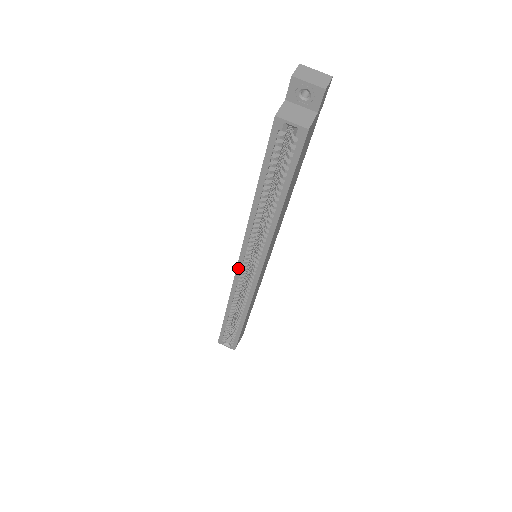
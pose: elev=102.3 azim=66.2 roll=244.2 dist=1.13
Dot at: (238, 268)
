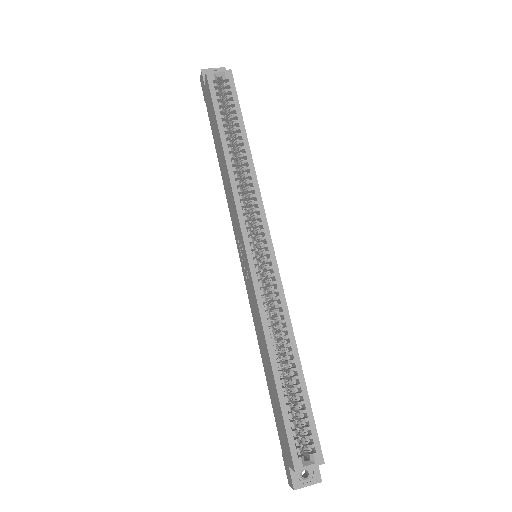
Dot at: (248, 255)
